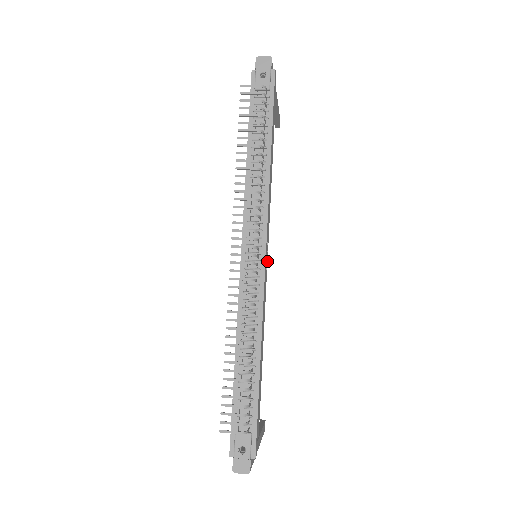
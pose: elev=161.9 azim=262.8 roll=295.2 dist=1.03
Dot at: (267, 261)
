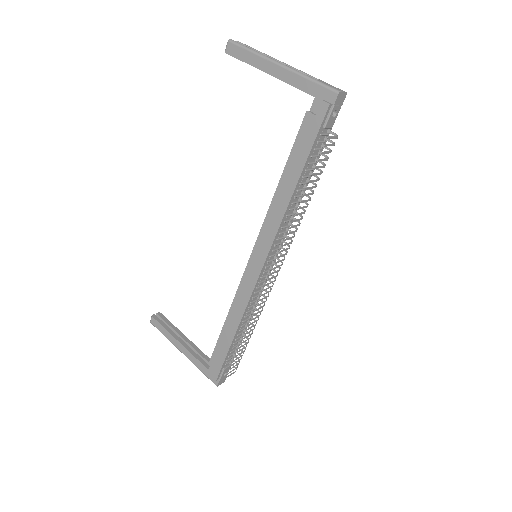
Dot at: occluded
